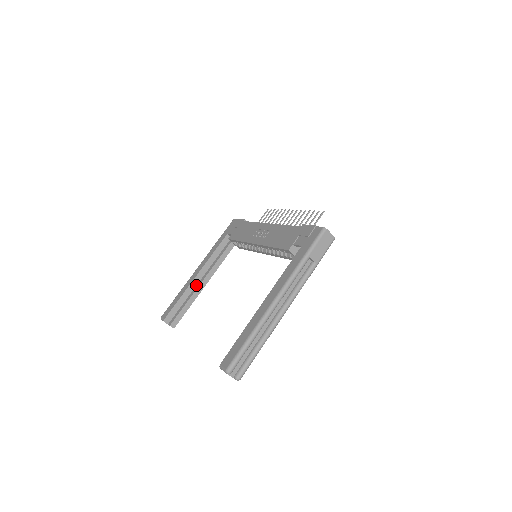
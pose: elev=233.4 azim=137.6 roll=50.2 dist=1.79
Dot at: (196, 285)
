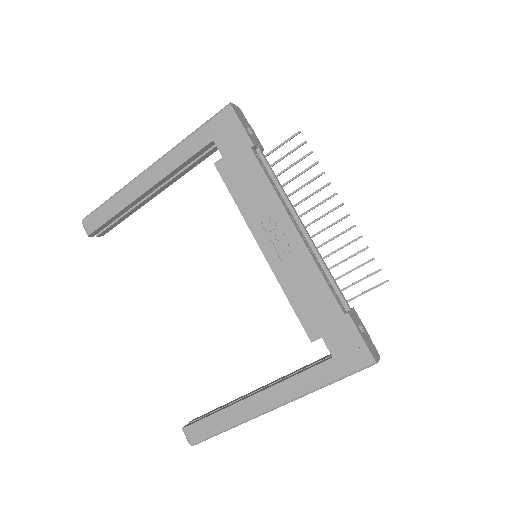
Dot at: occluded
